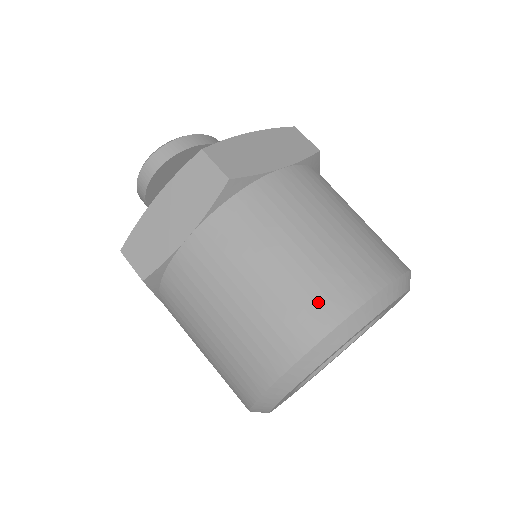
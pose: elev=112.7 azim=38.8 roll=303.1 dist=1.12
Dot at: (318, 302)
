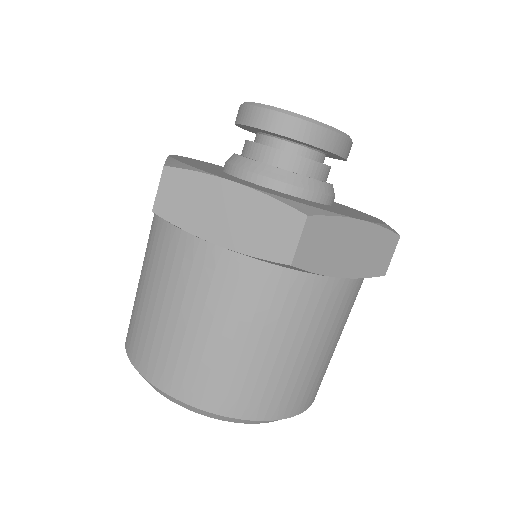
Dot at: (231, 392)
